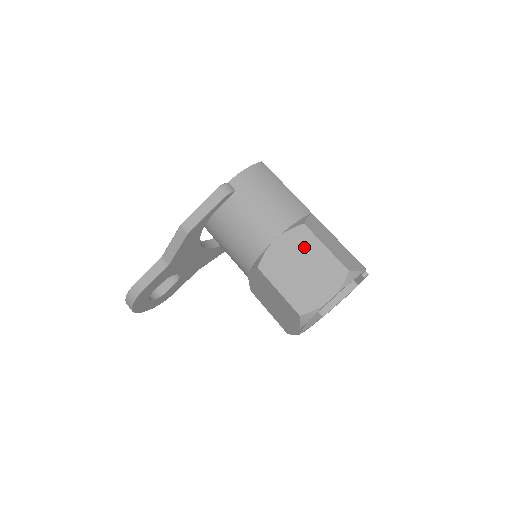
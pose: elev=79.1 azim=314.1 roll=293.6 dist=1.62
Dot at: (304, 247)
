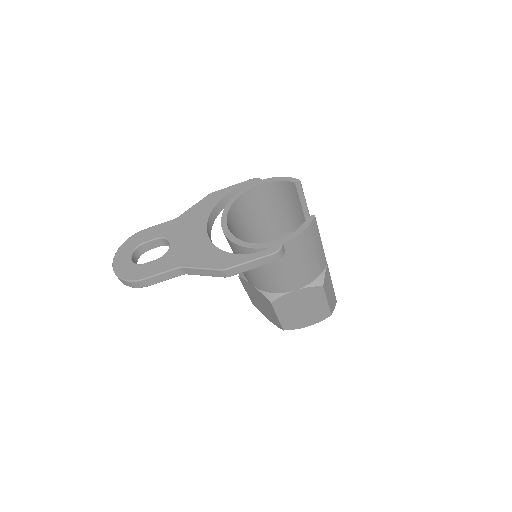
Dot at: (313, 299)
